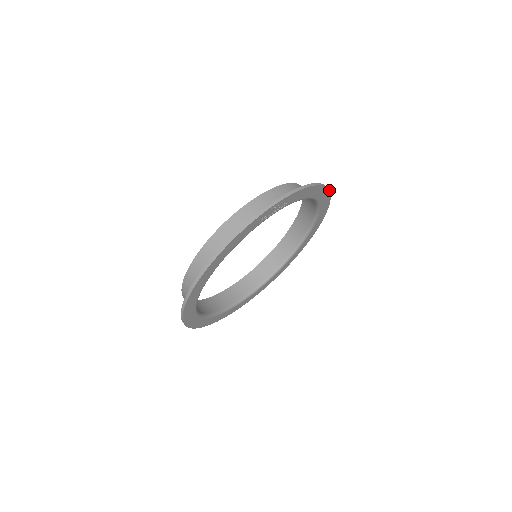
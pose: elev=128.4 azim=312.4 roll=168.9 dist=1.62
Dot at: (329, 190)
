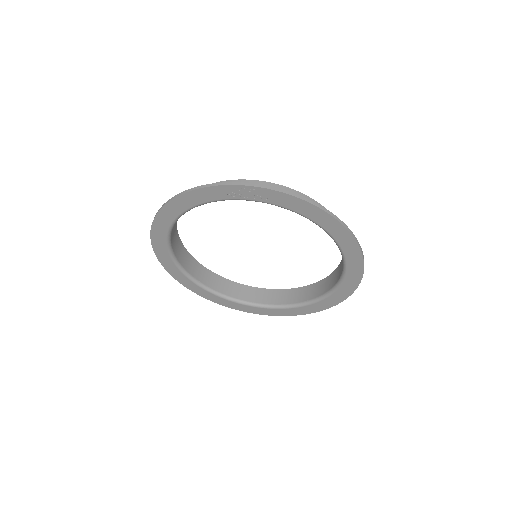
Dot at: (352, 235)
